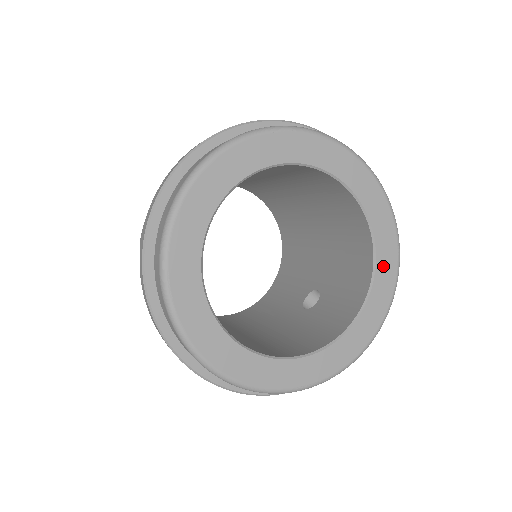
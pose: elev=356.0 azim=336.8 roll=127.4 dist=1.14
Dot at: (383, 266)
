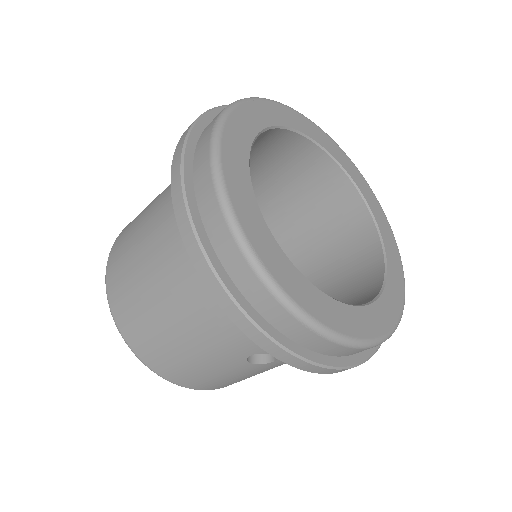
Dot at: (379, 312)
